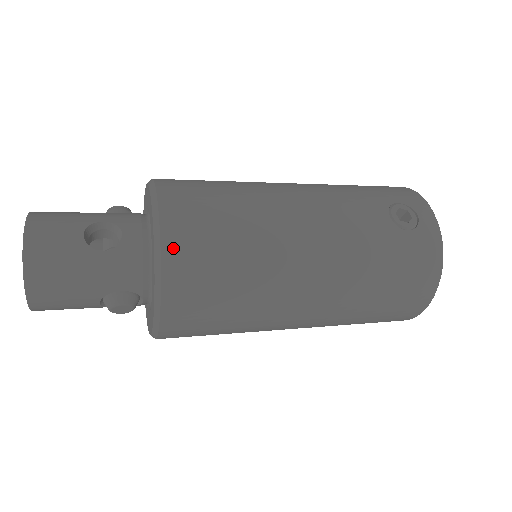
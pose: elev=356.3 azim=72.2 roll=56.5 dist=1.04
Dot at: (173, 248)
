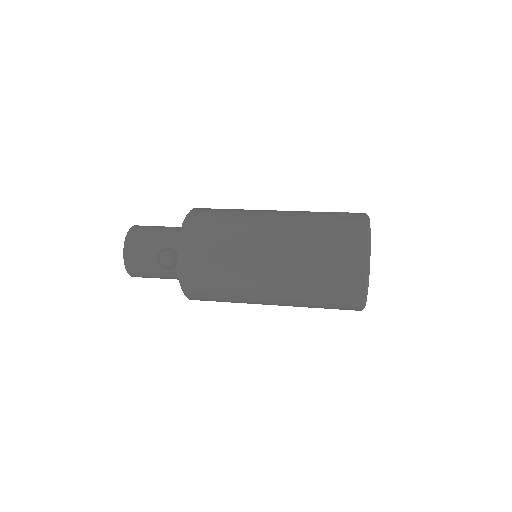
Dot at: (194, 215)
